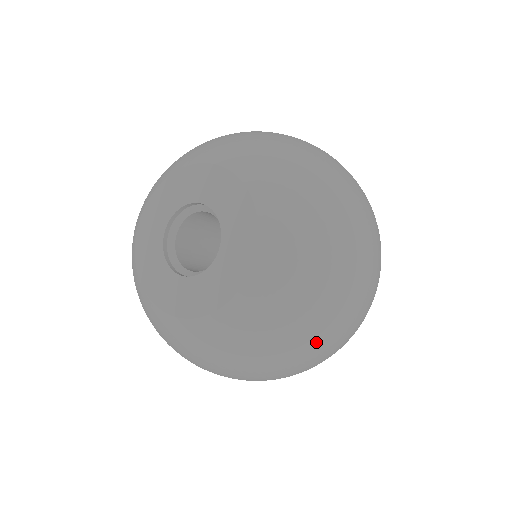
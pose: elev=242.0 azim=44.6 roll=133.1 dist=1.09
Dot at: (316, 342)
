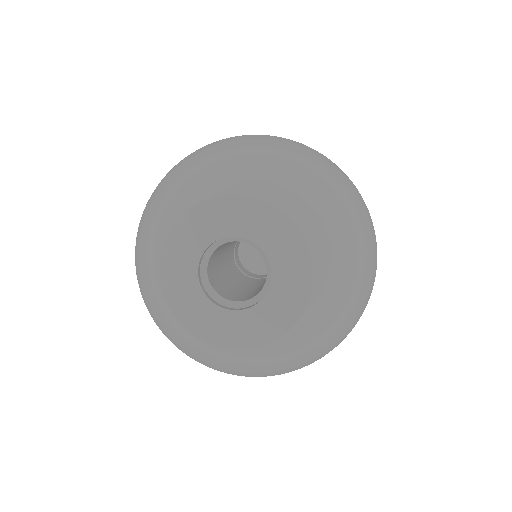
Dot at: (347, 334)
